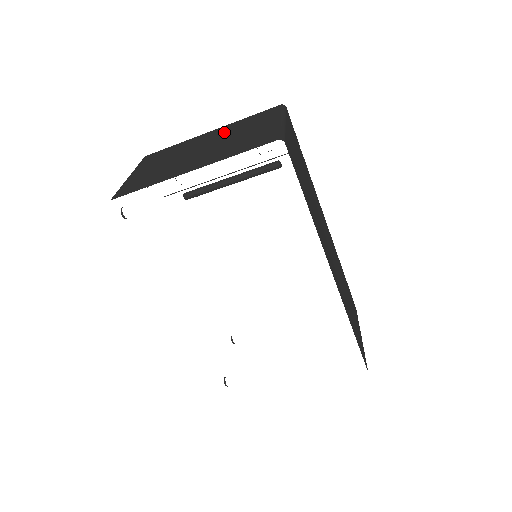
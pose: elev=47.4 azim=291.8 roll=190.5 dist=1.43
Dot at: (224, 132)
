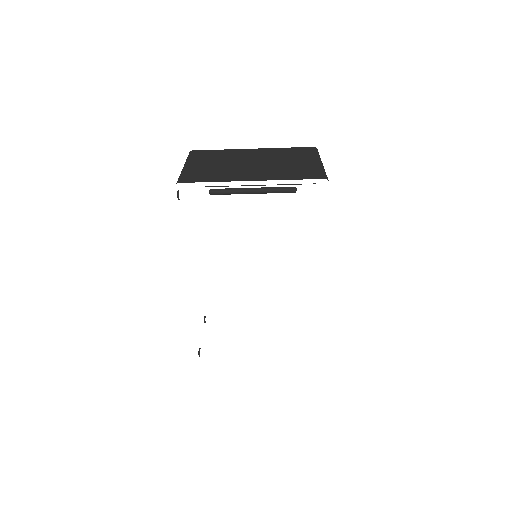
Dot at: (269, 154)
